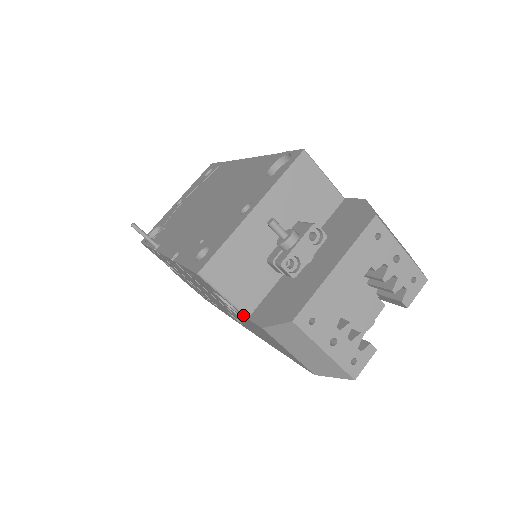
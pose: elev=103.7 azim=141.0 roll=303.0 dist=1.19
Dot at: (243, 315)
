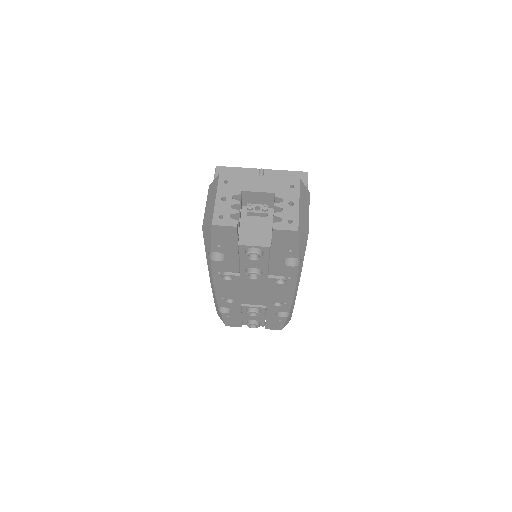
Dot at: occluded
